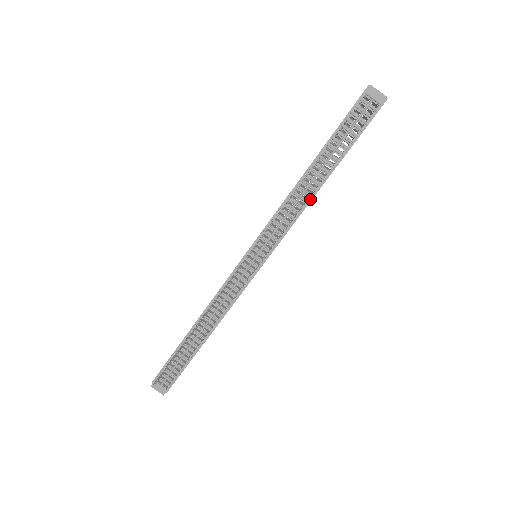
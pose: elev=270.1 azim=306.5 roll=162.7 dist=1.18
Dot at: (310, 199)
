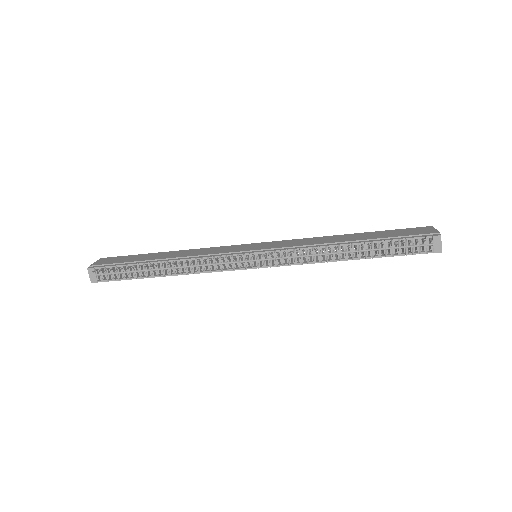
Dot at: (332, 261)
